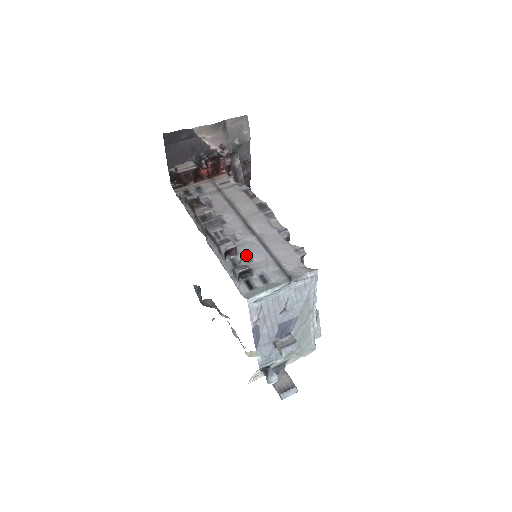
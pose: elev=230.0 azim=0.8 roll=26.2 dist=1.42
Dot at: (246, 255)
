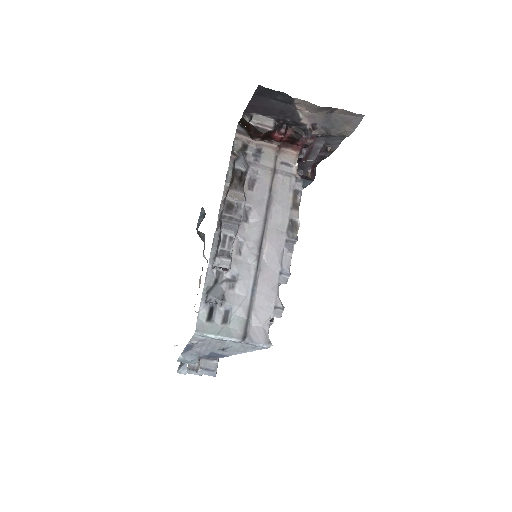
Dot at: (234, 277)
